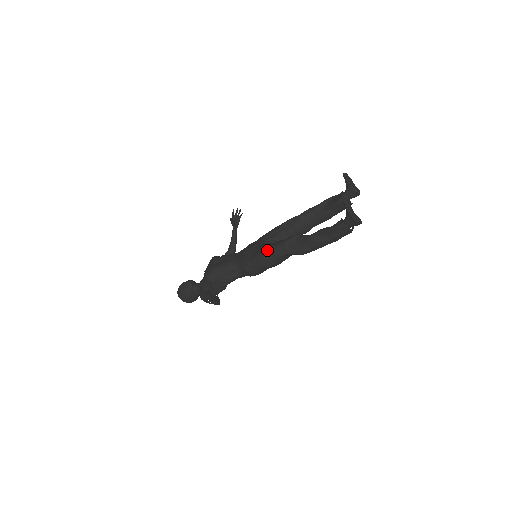
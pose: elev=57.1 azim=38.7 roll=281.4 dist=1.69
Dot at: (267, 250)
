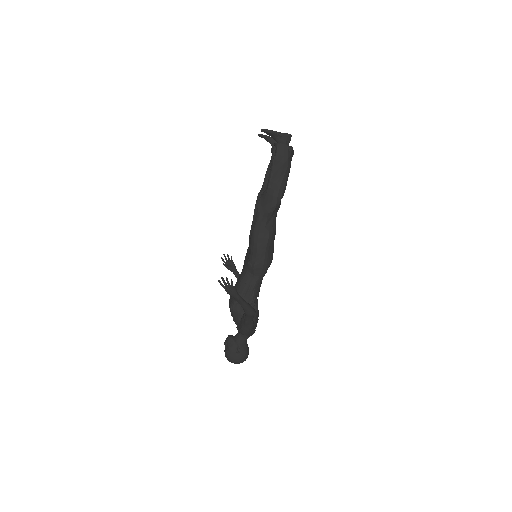
Dot at: (252, 231)
